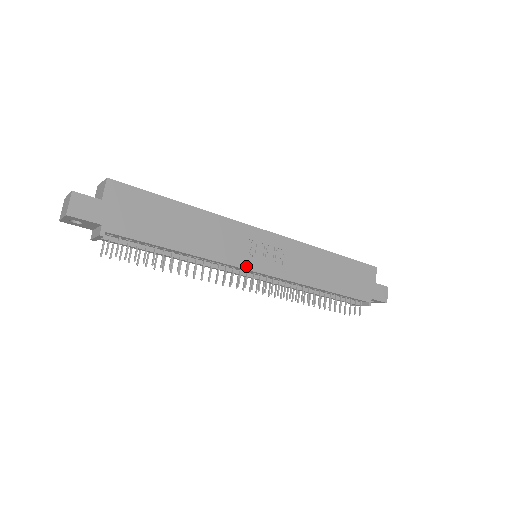
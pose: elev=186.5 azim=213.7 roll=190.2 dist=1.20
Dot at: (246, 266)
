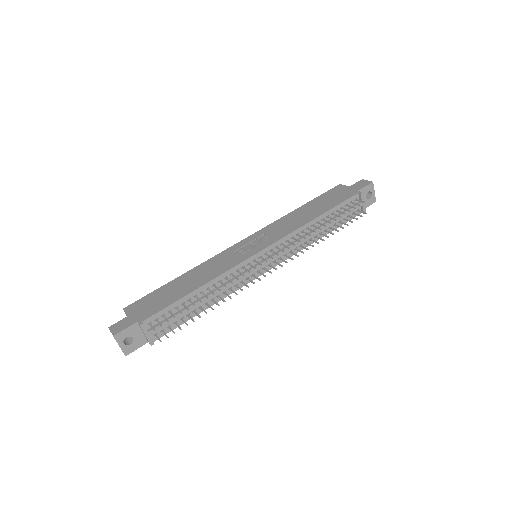
Dot at: (247, 258)
